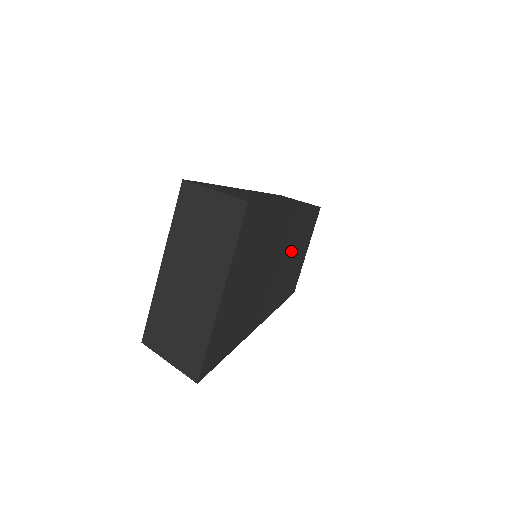
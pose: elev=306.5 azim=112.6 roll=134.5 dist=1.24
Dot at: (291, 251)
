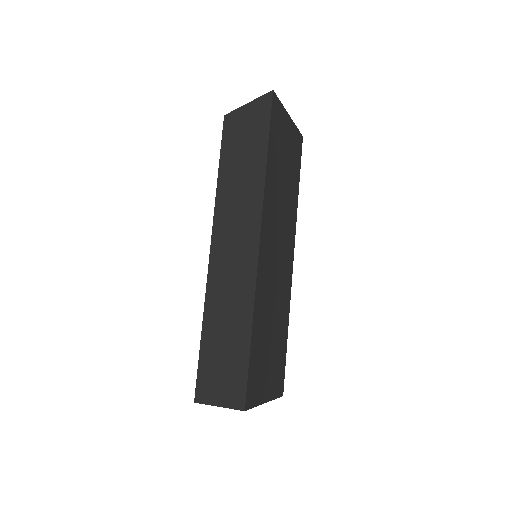
Dot at: (278, 289)
